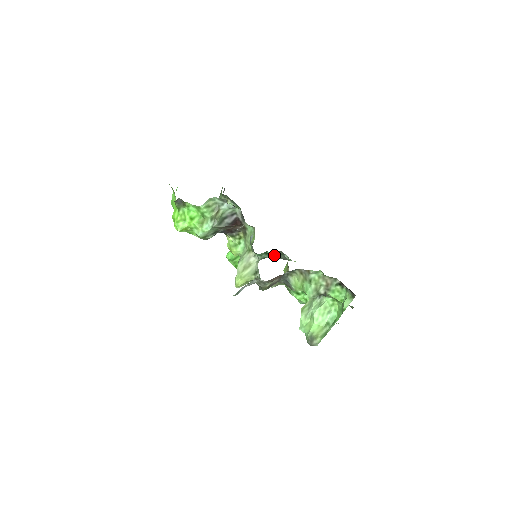
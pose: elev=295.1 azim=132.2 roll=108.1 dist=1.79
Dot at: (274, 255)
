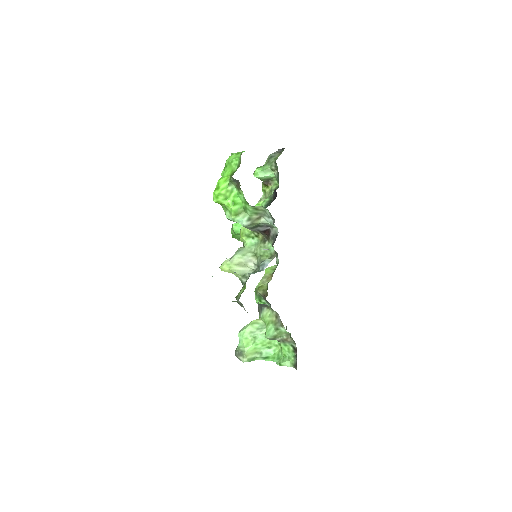
Dot at: occluded
